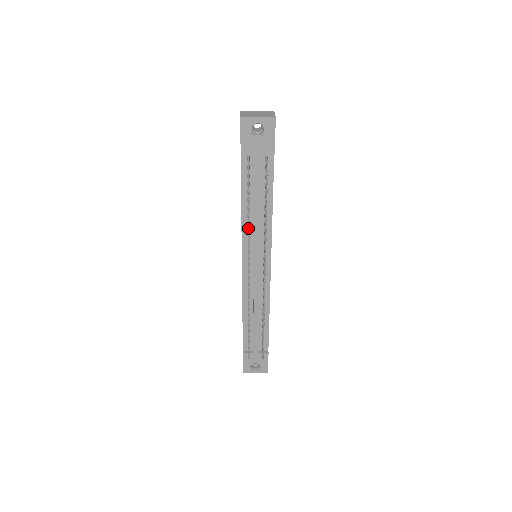
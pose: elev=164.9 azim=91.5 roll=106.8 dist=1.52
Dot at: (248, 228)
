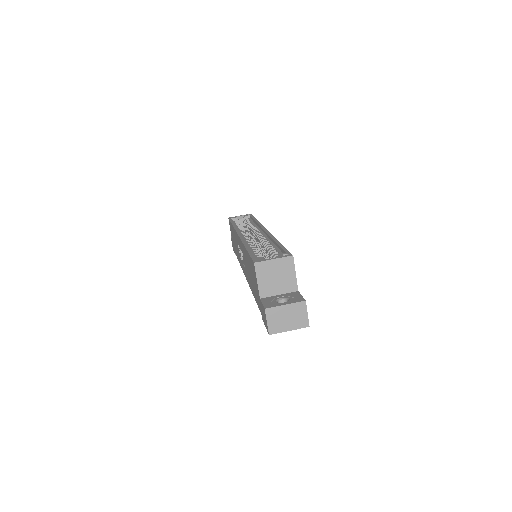
Dot at: occluded
